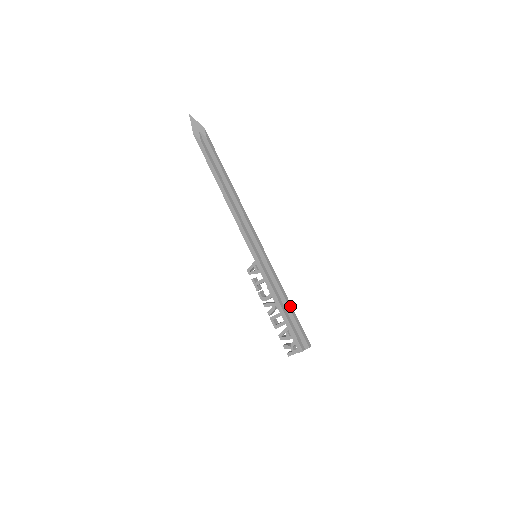
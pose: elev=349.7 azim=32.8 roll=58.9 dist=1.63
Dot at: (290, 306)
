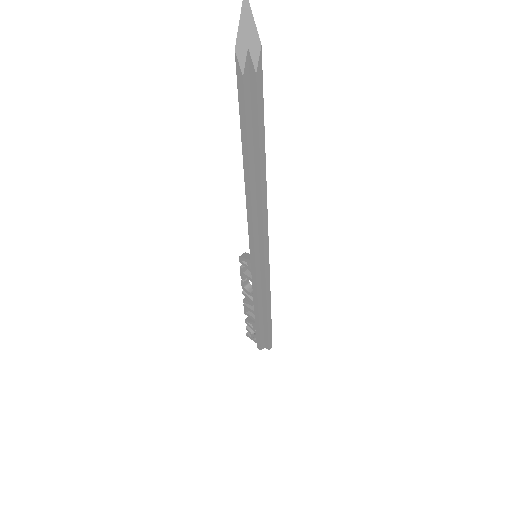
Dot at: (269, 315)
